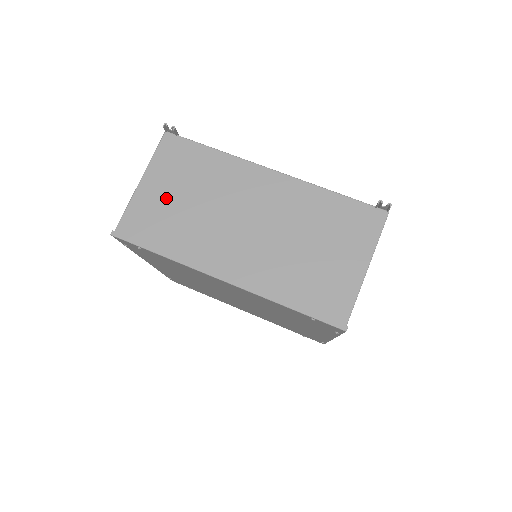
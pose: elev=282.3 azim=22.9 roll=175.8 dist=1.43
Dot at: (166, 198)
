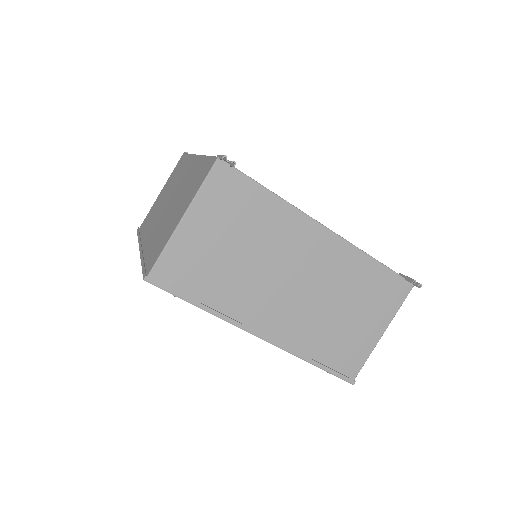
Dot at: (211, 244)
